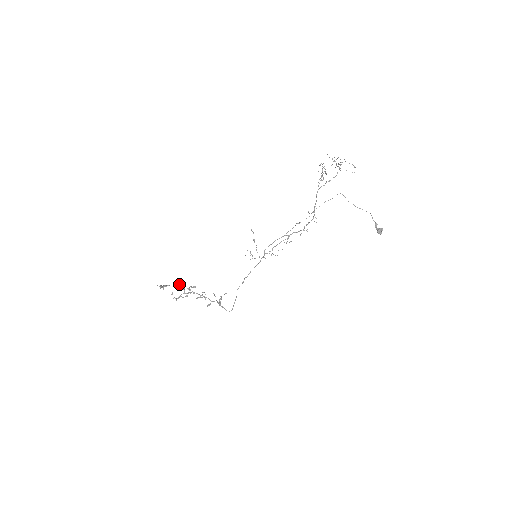
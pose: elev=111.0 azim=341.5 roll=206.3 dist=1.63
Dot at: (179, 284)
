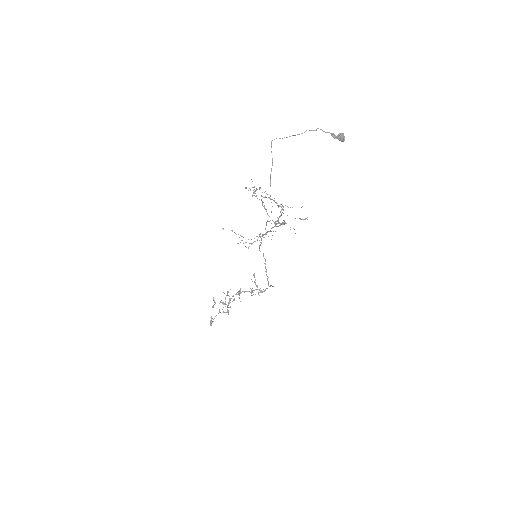
Dot at: occluded
